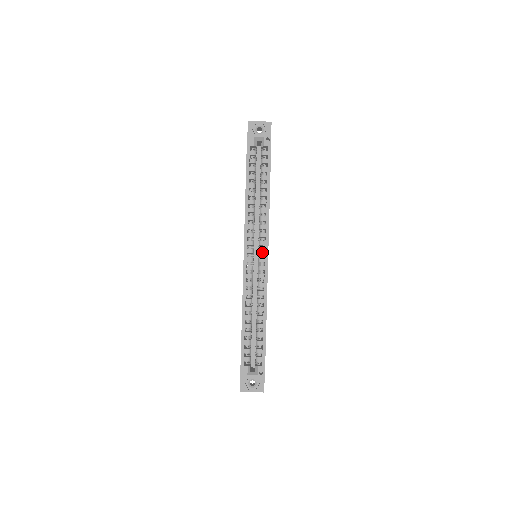
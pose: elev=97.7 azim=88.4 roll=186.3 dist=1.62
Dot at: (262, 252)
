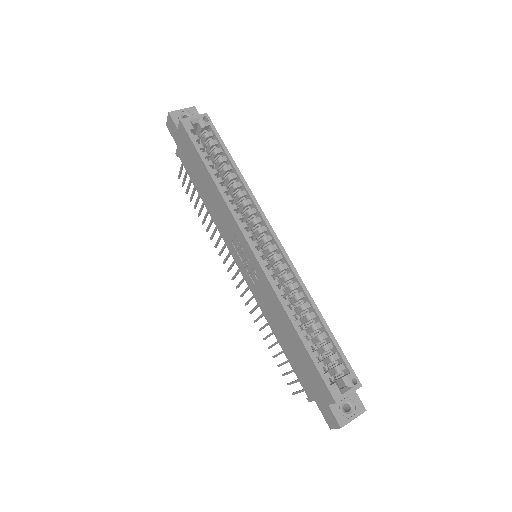
Dot at: (268, 239)
